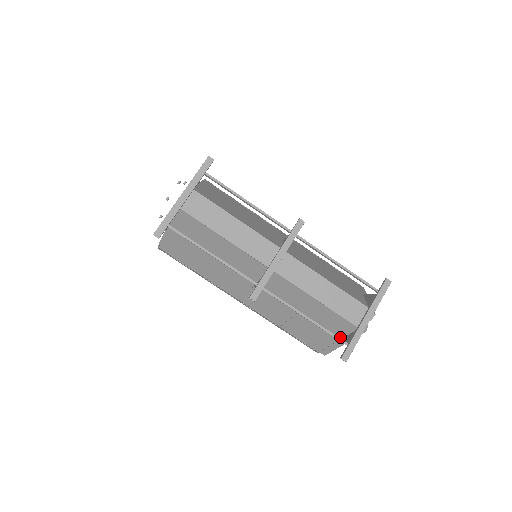
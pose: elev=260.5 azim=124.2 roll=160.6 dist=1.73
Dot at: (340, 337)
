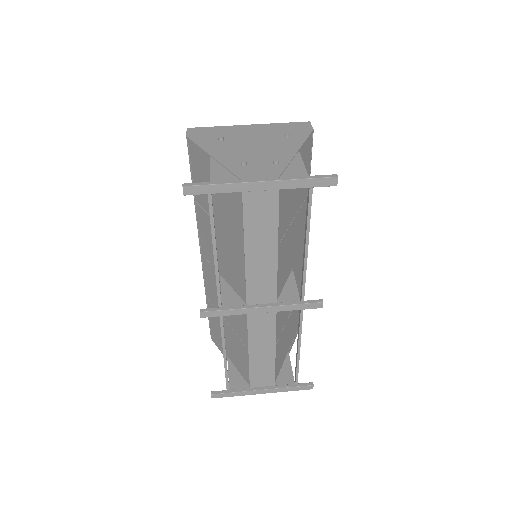
Dot at: (233, 363)
